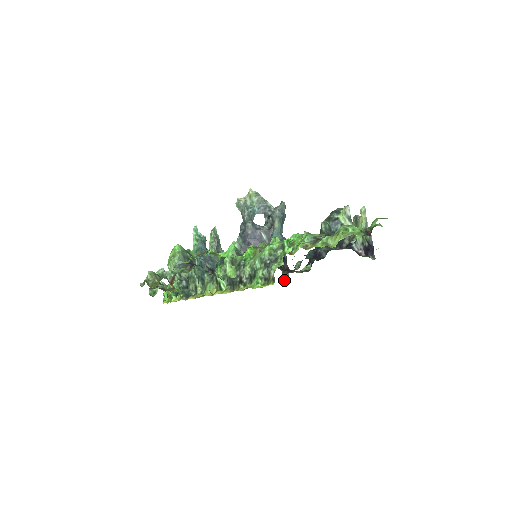
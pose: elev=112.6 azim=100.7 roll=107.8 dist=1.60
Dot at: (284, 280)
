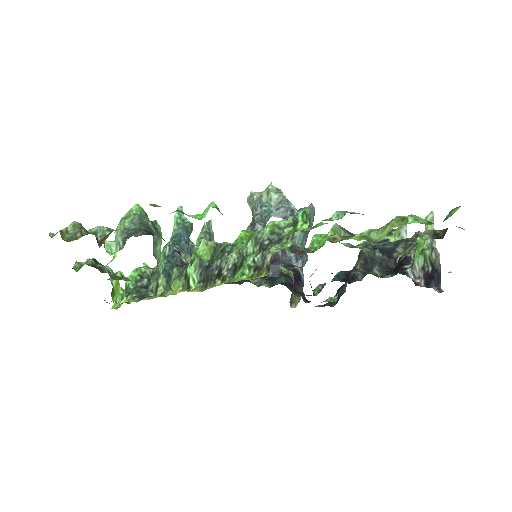
Dot at: (293, 305)
